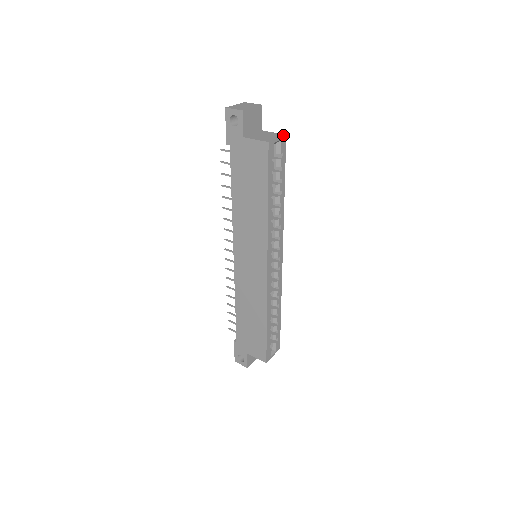
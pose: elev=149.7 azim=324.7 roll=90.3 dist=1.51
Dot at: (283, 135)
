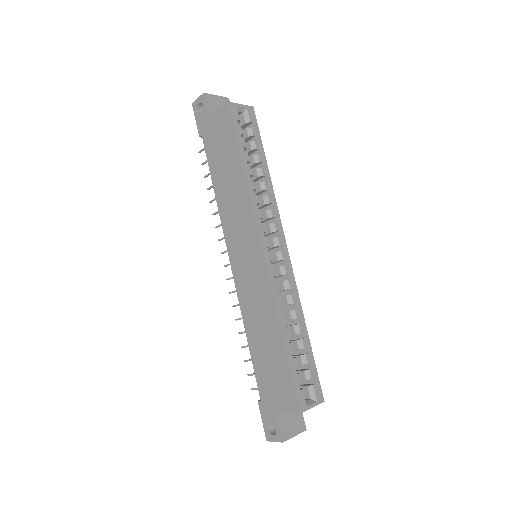
Dot at: (249, 106)
